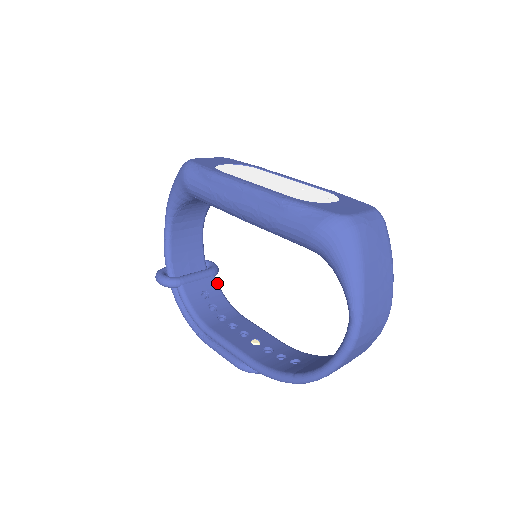
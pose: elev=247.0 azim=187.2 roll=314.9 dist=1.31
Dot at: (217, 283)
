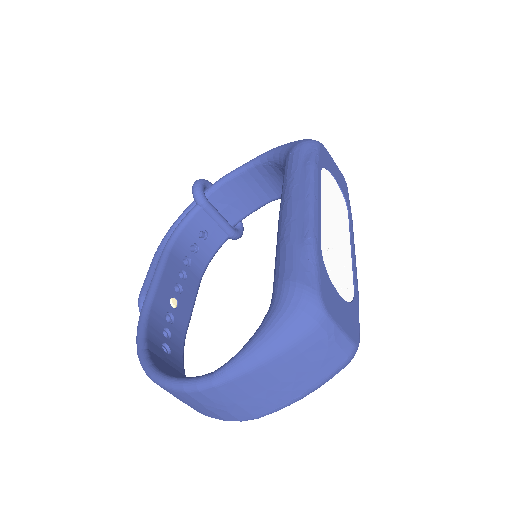
Dot at: (223, 243)
